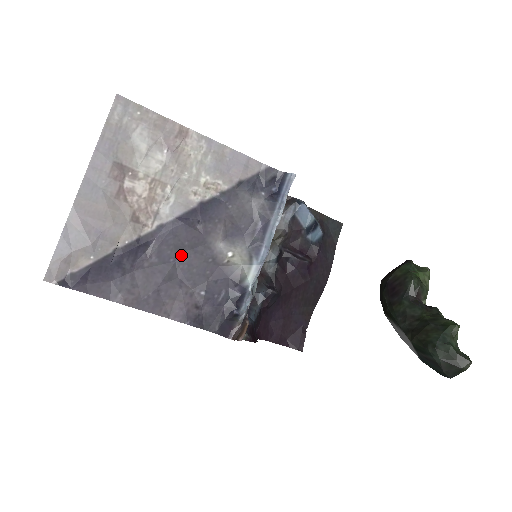
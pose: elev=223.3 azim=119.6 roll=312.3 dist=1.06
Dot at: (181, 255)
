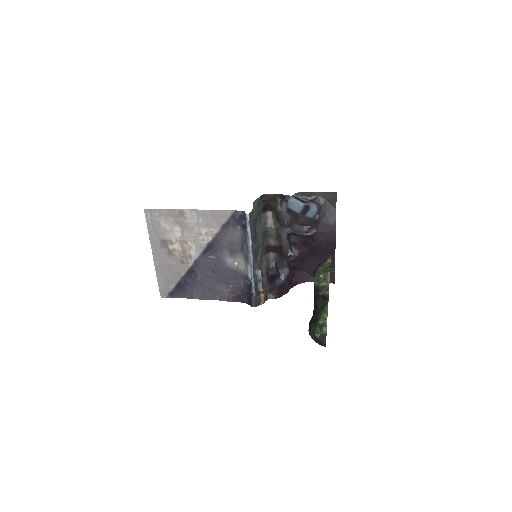
Dot at: (212, 271)
